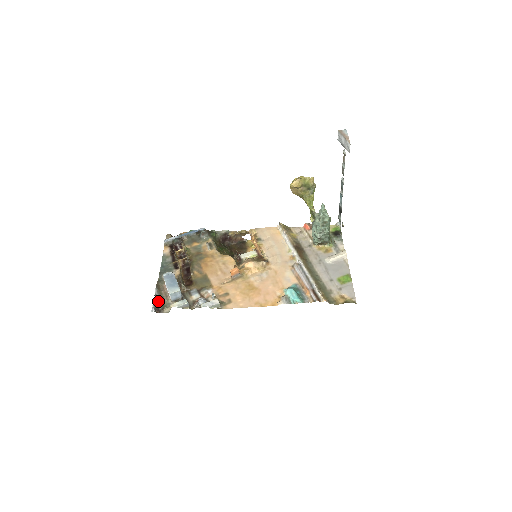
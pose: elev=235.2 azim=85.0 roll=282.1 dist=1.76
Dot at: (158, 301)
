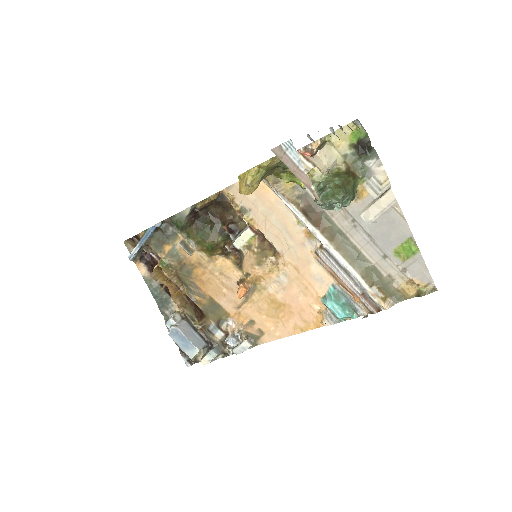
Dot at: (185, 353)
